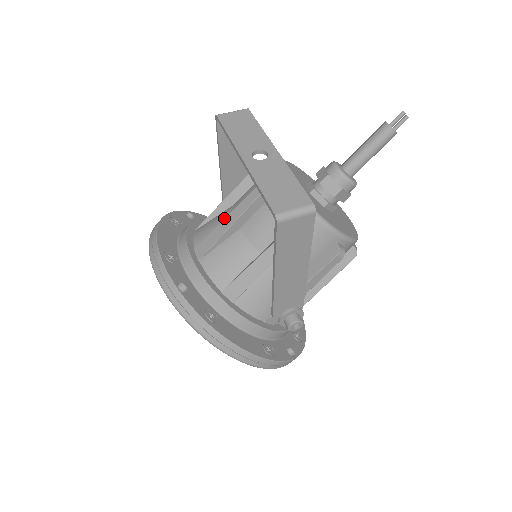
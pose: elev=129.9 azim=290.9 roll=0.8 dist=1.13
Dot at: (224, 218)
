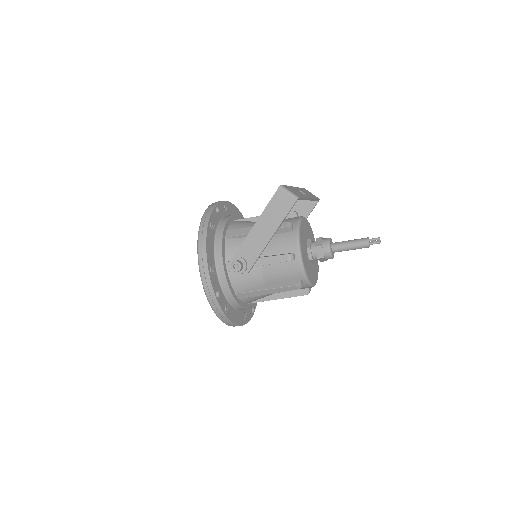
Dot at: occluded
